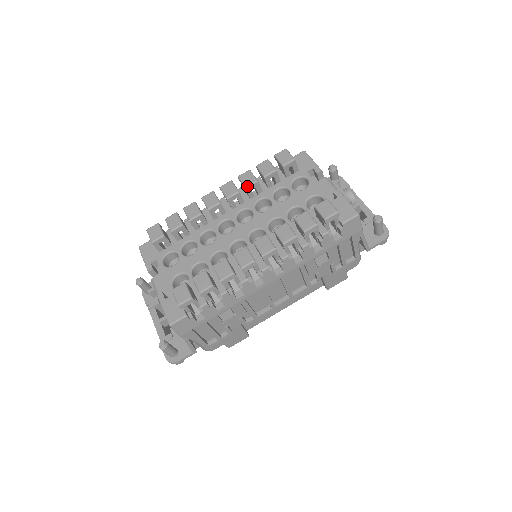
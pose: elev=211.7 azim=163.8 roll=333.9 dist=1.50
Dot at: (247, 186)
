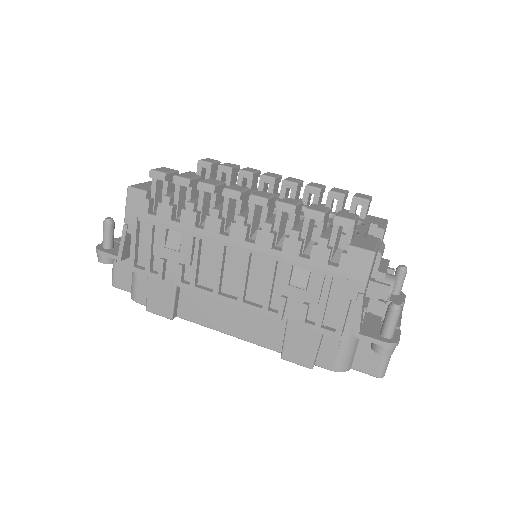
Dot at: (309, 185)
